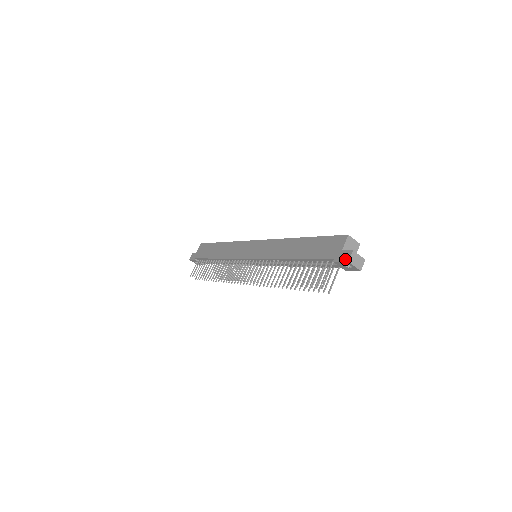
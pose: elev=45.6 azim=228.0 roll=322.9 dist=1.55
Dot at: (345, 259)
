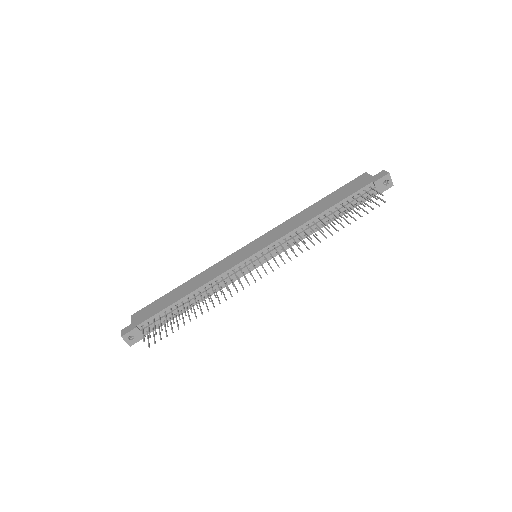
Dot at: (384, 174)
